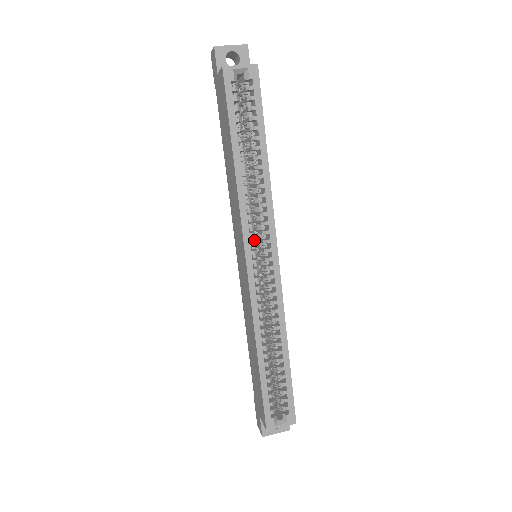
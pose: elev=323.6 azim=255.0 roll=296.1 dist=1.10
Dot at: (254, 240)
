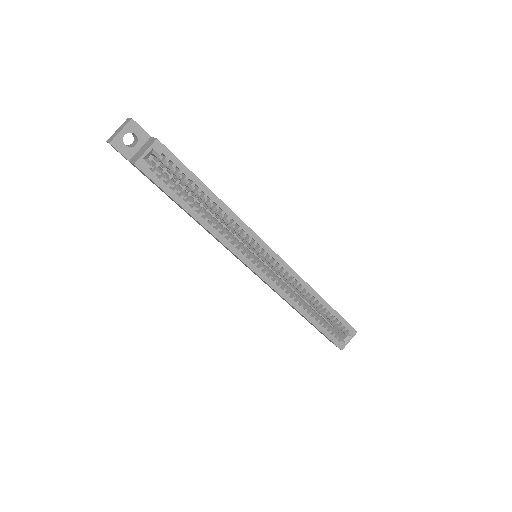
Dot at: (249, 254)
